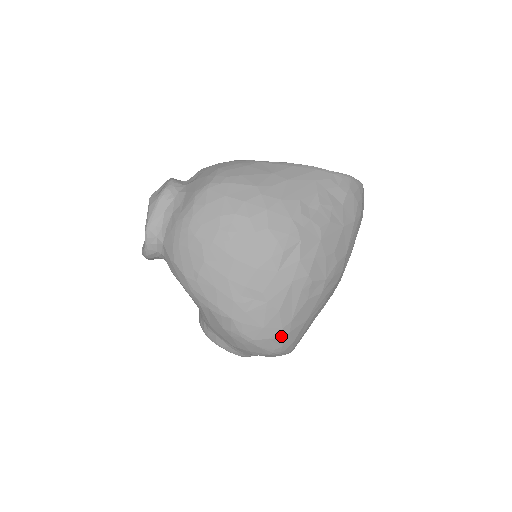
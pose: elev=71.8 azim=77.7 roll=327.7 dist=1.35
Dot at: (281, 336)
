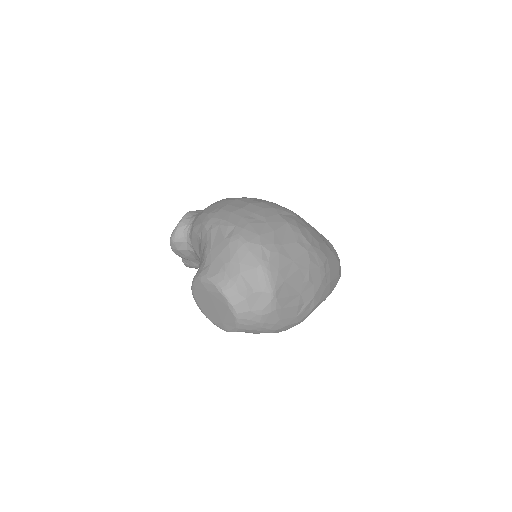
Dot at: (271, 250)
